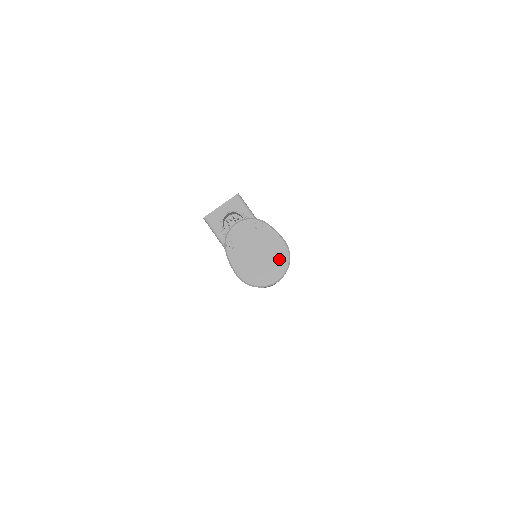
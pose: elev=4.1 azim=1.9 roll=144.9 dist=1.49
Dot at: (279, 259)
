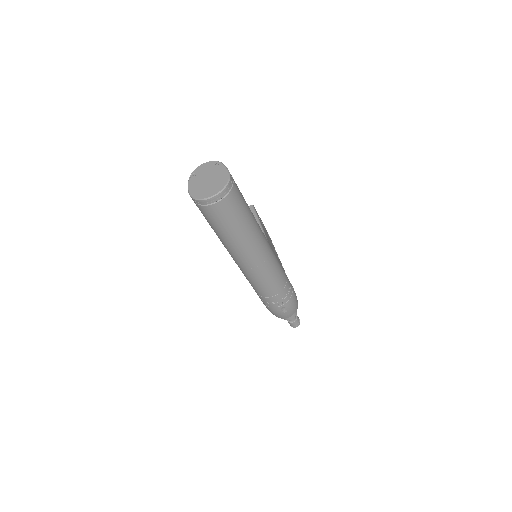
Dot at: (220, 183)
